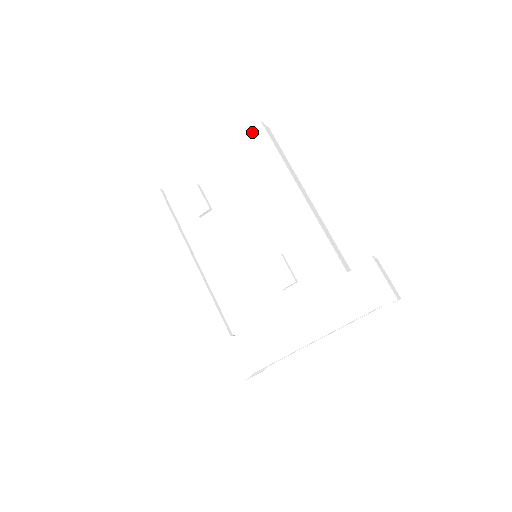
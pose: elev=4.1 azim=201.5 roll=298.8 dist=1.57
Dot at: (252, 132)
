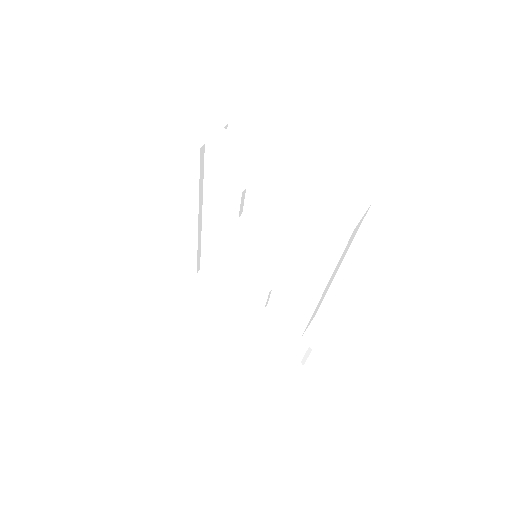
Dot at: (335, 226)
